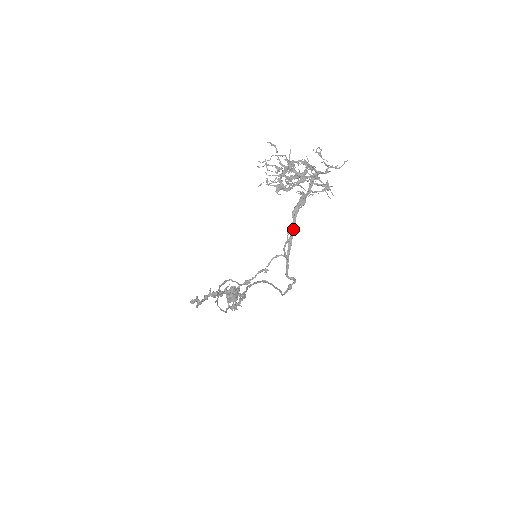
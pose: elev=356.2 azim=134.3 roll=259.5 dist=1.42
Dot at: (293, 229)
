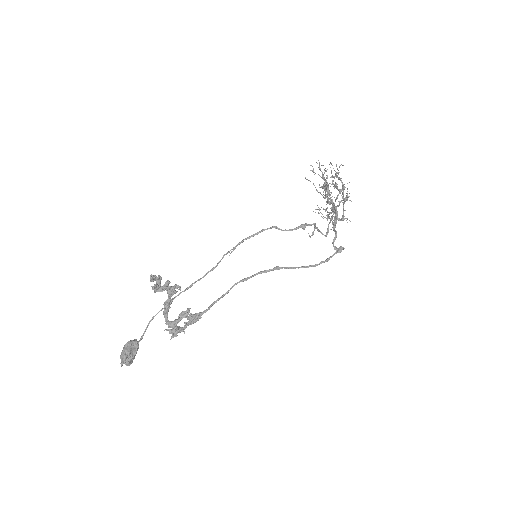
Dot at: (336, 215)
